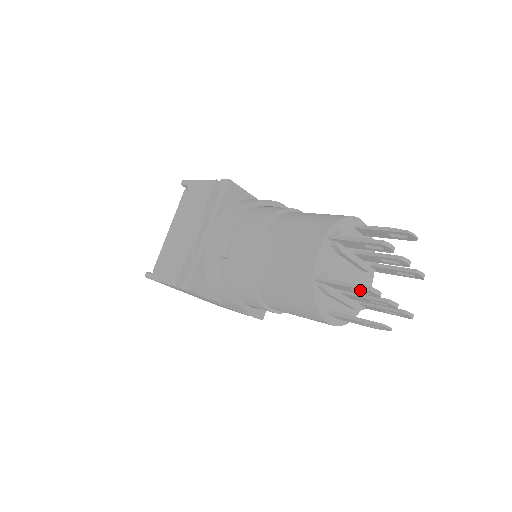
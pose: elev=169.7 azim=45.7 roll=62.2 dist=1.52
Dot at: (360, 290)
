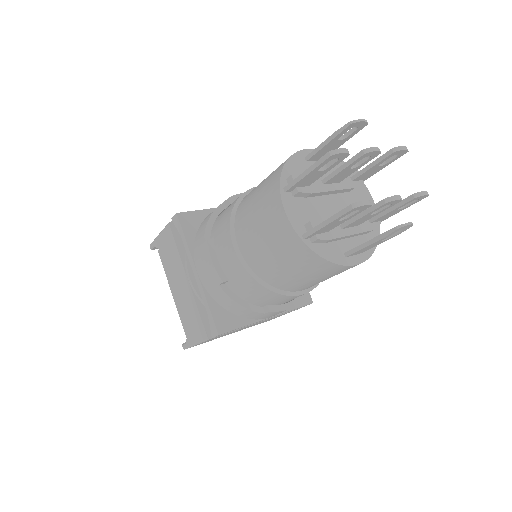
Dot at: occluded
